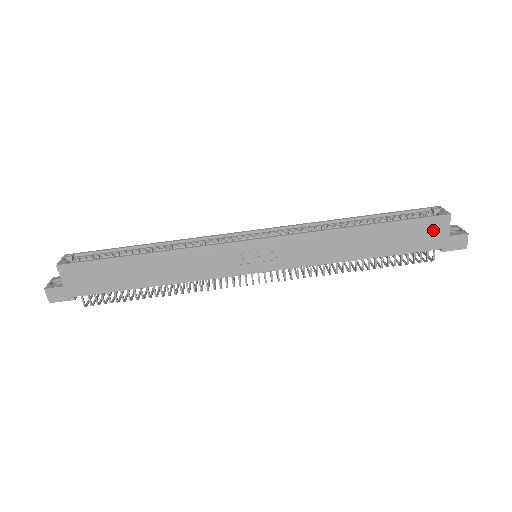
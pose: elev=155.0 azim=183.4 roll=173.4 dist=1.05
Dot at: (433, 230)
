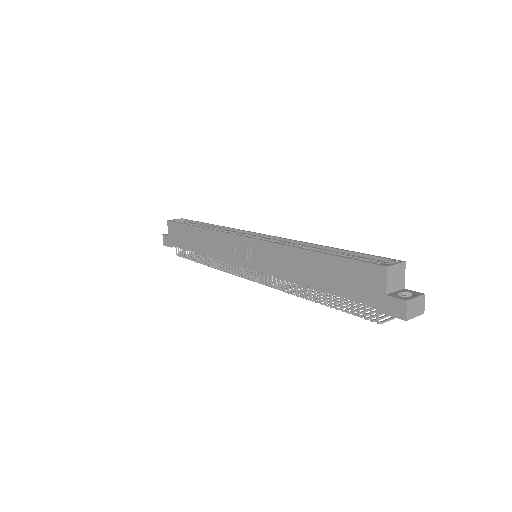
Dot at: (370, 280)
